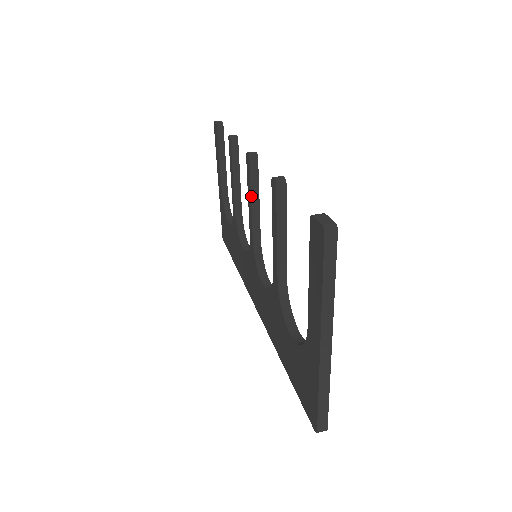
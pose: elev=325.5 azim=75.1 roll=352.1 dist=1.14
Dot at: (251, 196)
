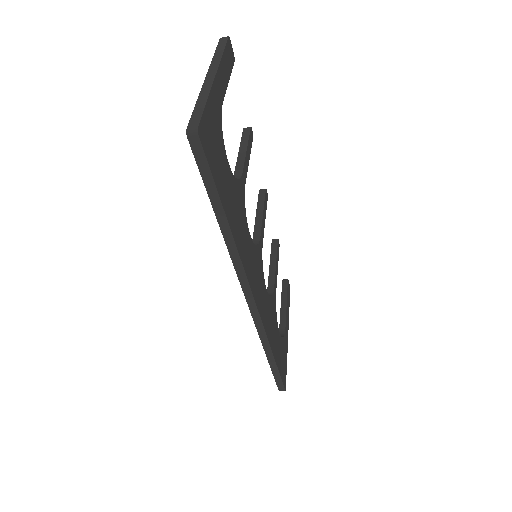
Dot at: (257, 210)
